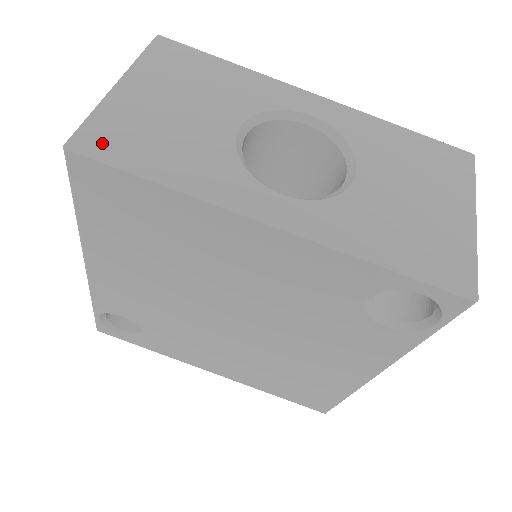
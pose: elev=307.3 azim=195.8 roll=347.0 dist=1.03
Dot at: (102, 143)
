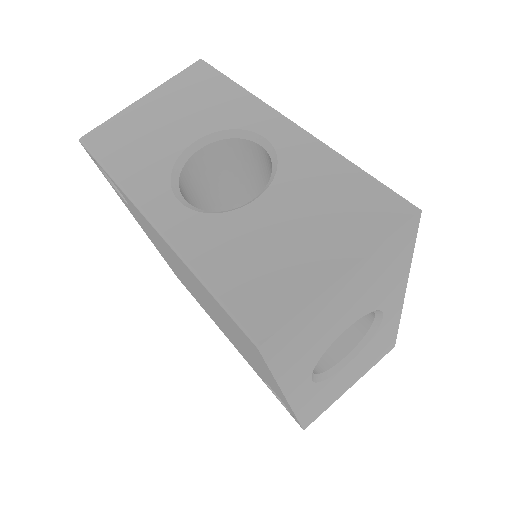
Dot at: (281, 343)
